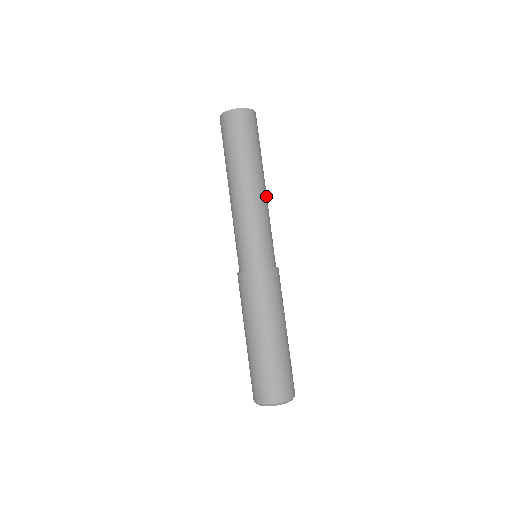
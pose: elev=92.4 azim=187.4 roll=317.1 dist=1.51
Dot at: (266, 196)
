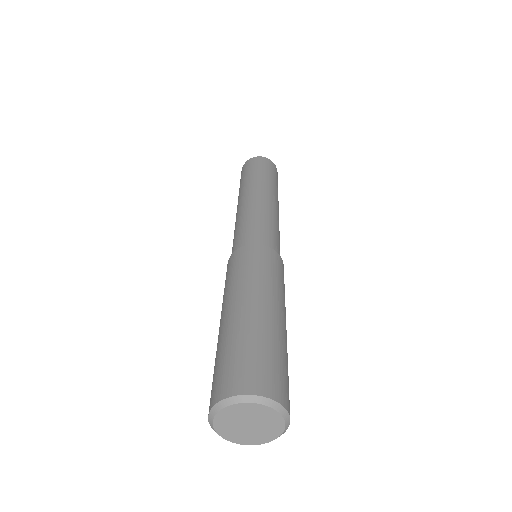
Dot at: occluded
